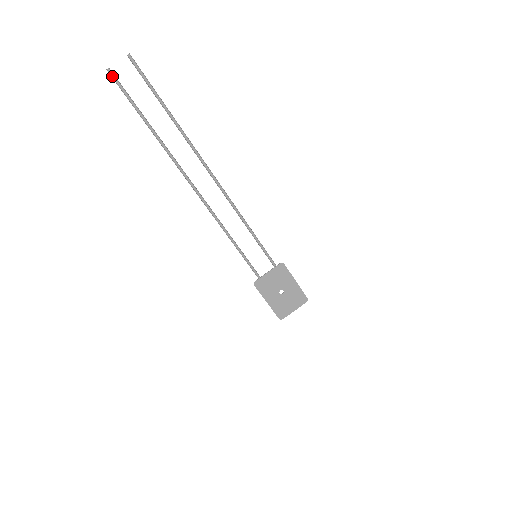
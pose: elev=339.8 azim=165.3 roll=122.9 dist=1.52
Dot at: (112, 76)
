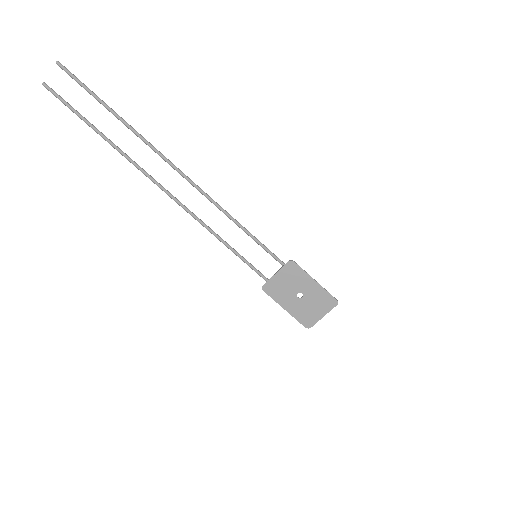
Dot at: (49, 90)
